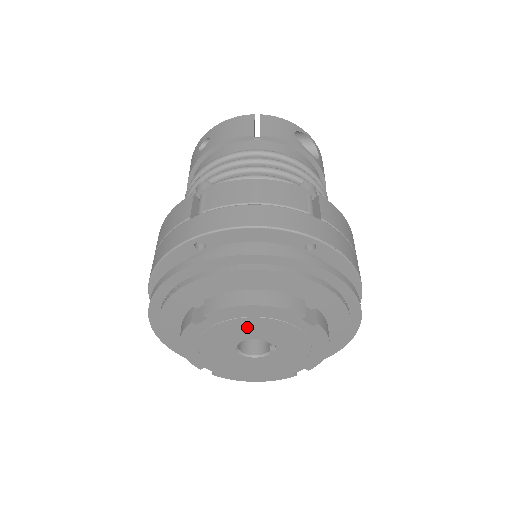
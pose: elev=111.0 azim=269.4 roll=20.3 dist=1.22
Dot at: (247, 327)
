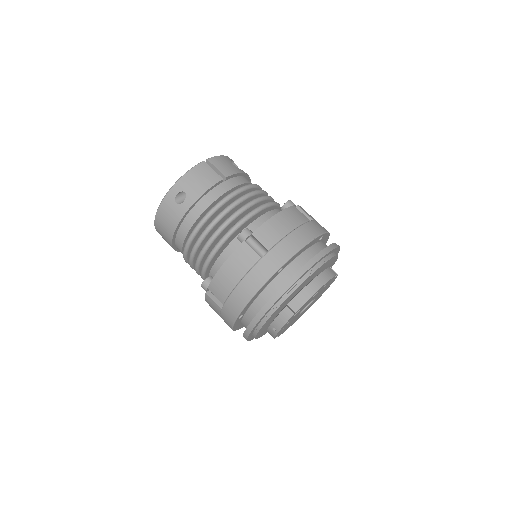
Dot at: occluded
